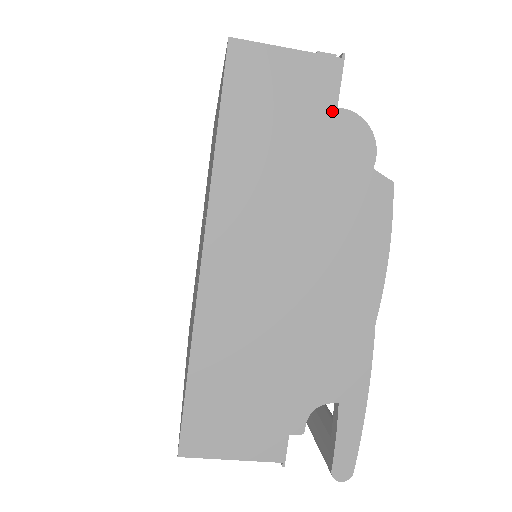
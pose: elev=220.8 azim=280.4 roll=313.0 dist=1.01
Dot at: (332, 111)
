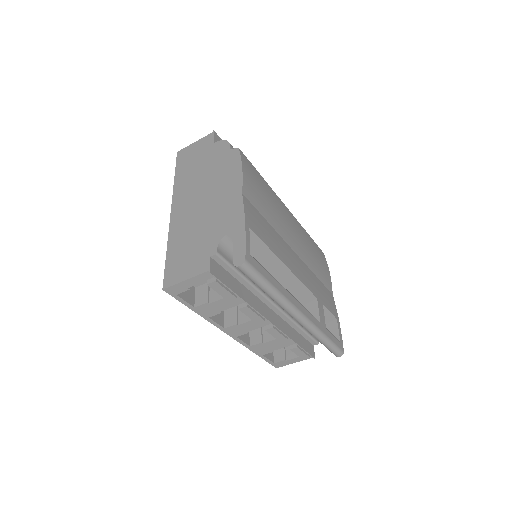
Dot at: (212, 146)
